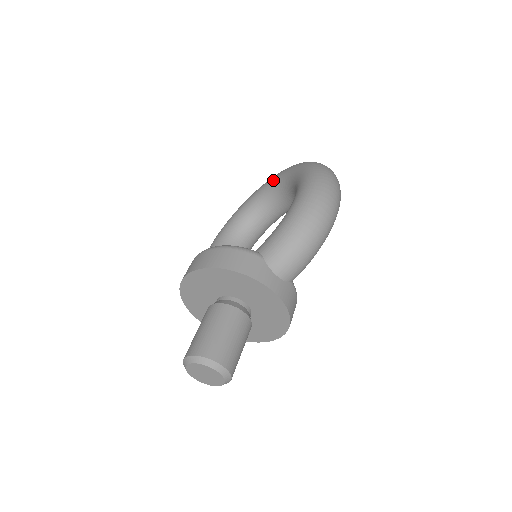
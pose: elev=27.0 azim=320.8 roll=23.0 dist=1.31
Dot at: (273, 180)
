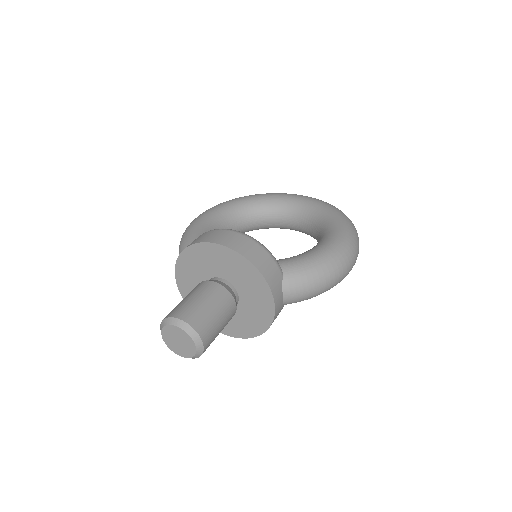
Dot at: (299, 199)
